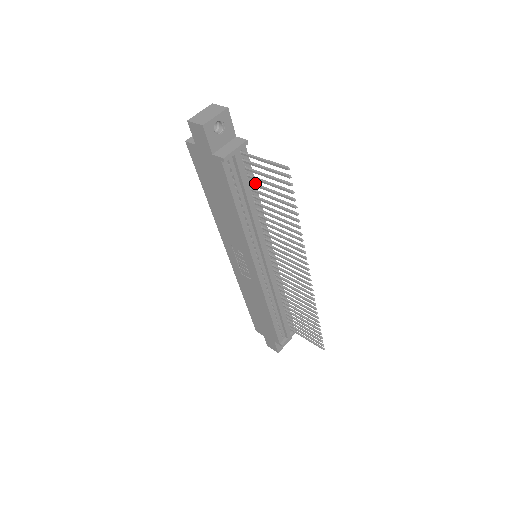
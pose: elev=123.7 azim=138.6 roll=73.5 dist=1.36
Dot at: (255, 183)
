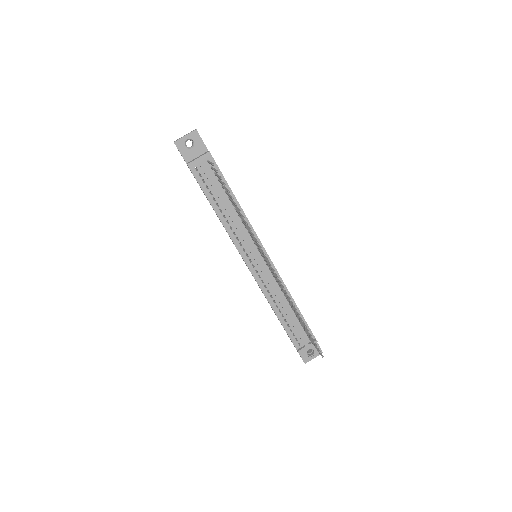
Dot at: (223, 186)
